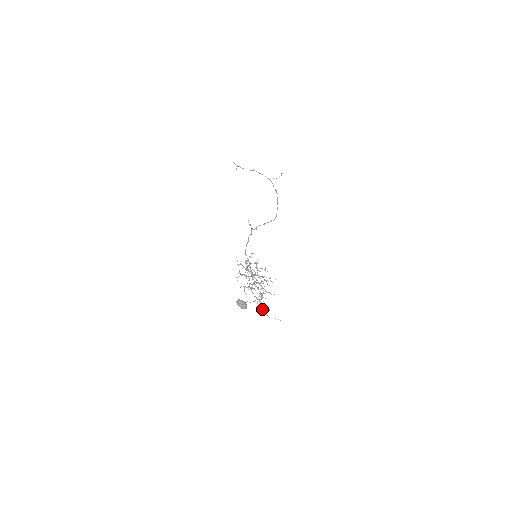
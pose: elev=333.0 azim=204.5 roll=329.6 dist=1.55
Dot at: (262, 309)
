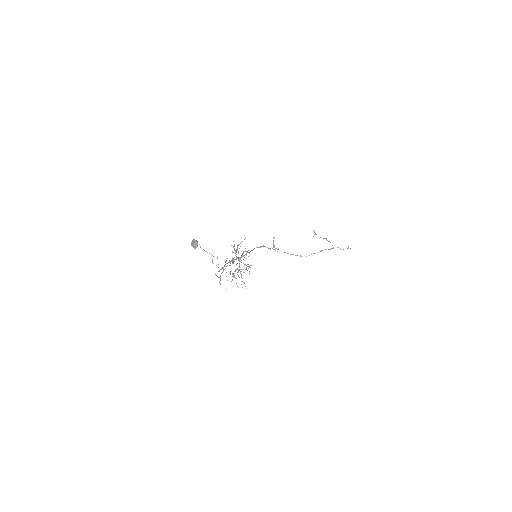
Dot at: (220, 277)
